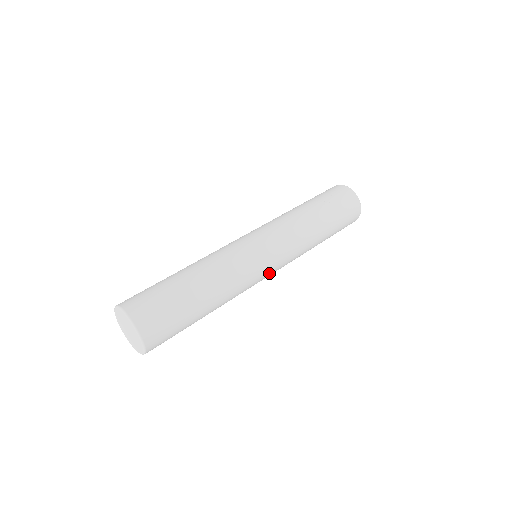
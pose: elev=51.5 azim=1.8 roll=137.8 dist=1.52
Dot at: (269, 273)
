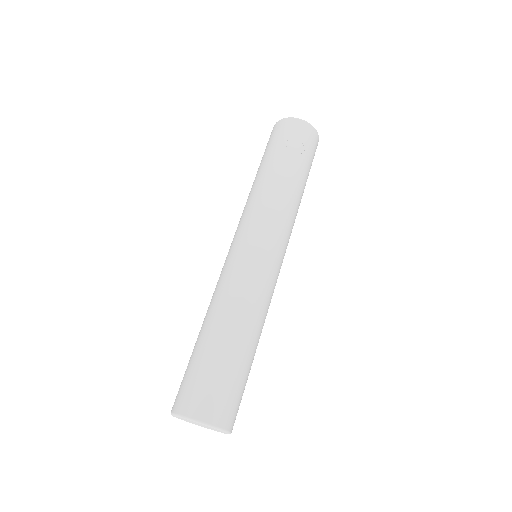
Dot at: occluded
